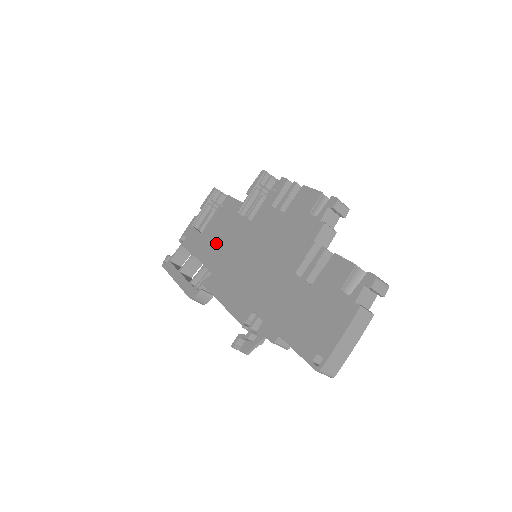
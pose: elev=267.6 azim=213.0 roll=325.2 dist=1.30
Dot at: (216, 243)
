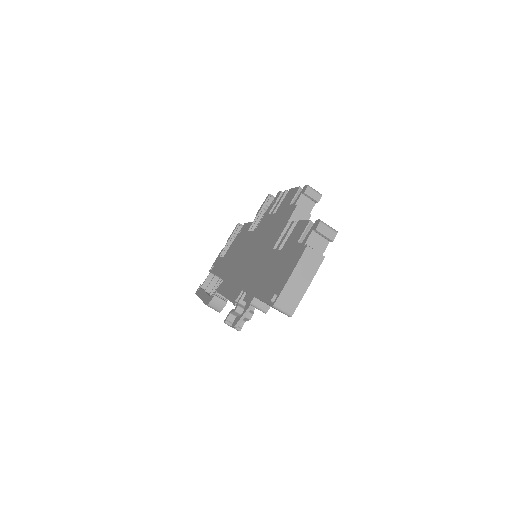
Dot at: (231, 258)
